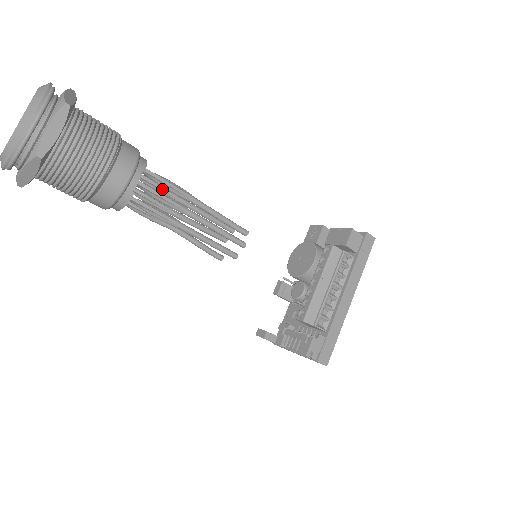
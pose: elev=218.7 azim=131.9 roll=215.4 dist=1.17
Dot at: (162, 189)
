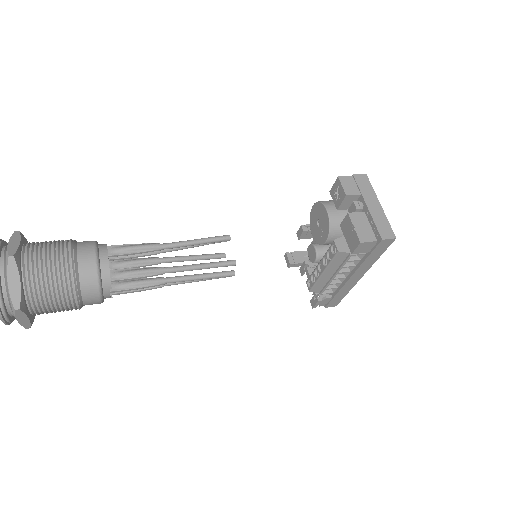
Dot at: (140, 253)
